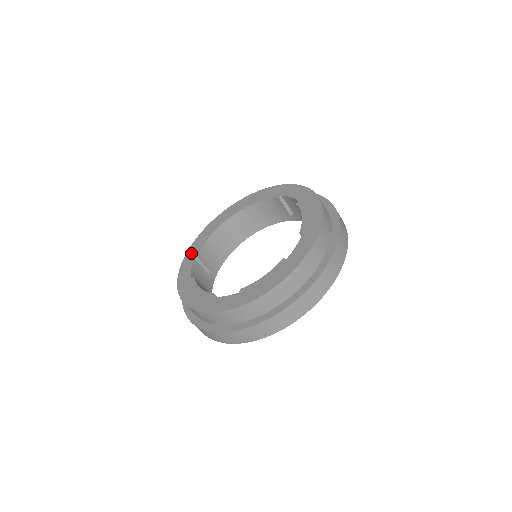
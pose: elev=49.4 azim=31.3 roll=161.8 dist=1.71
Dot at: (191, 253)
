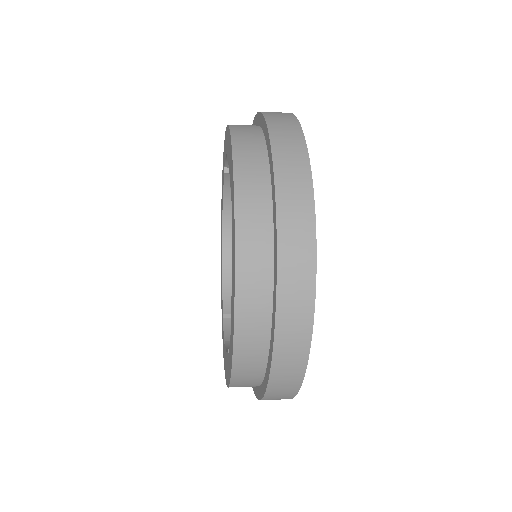
Dot at: occluded
